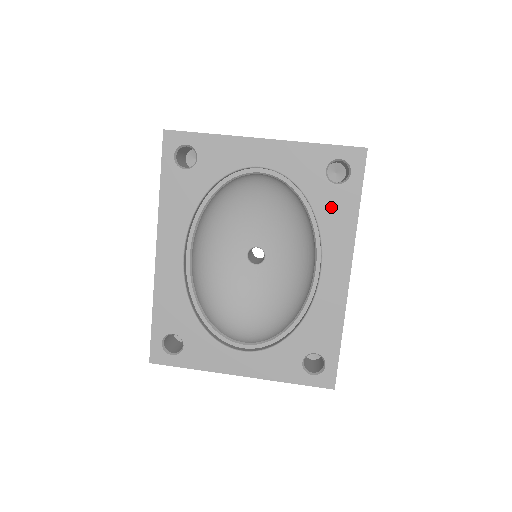
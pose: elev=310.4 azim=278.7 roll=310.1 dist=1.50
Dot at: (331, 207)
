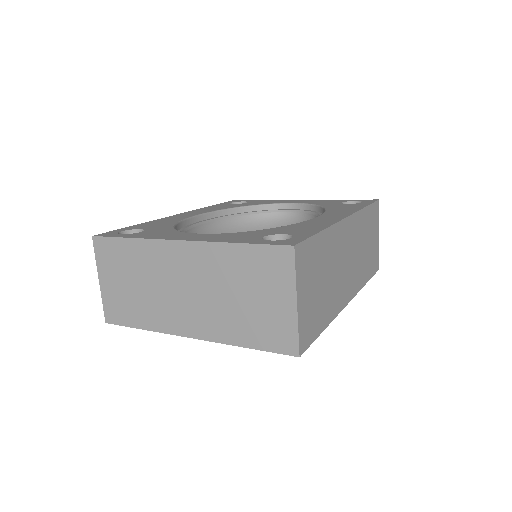
Dot at: (341, 207)
